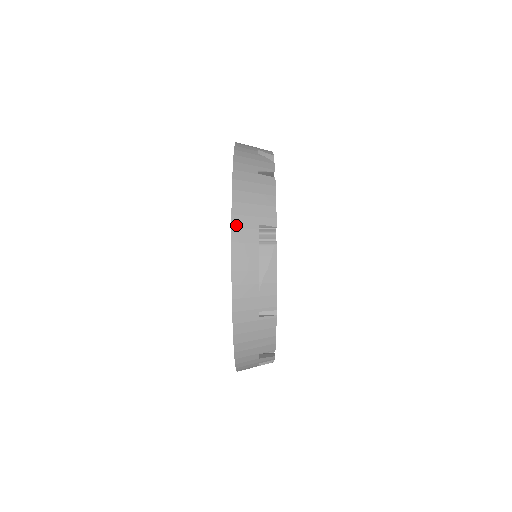
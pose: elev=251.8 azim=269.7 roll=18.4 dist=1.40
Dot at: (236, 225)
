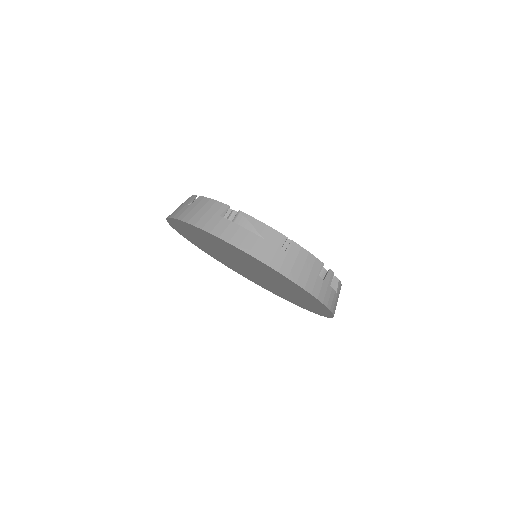
Dot at: (210, 230)
